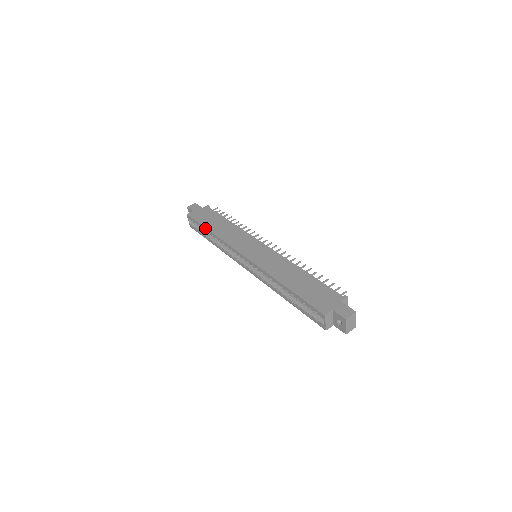
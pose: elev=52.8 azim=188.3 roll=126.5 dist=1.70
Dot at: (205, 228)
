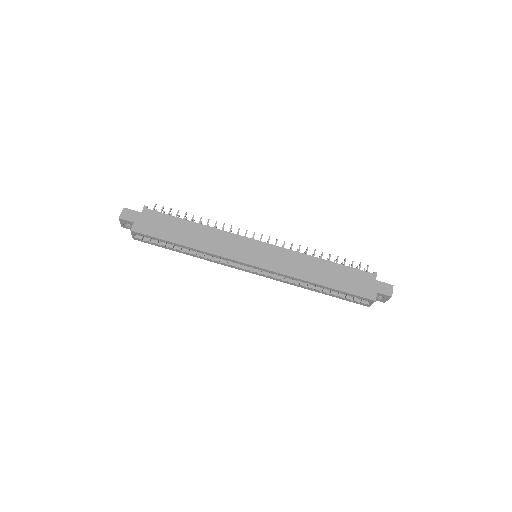
Dot at: (175, 244)
